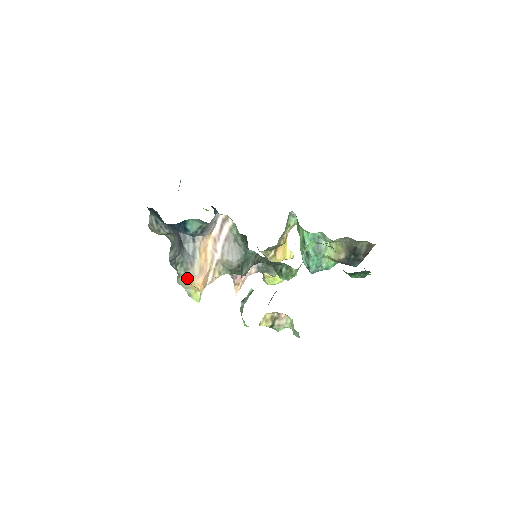
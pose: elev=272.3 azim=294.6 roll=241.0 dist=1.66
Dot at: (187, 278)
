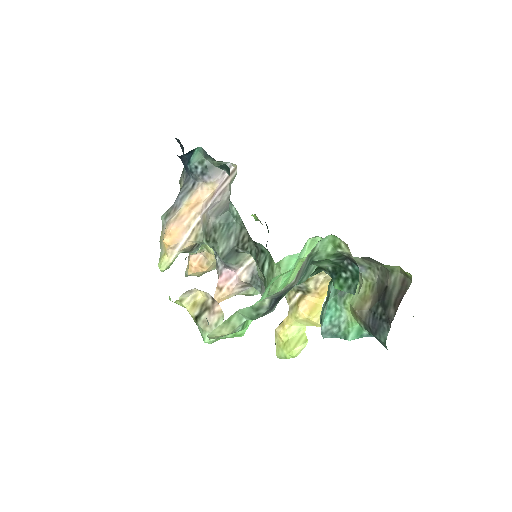
Dot at: (164, 228)
